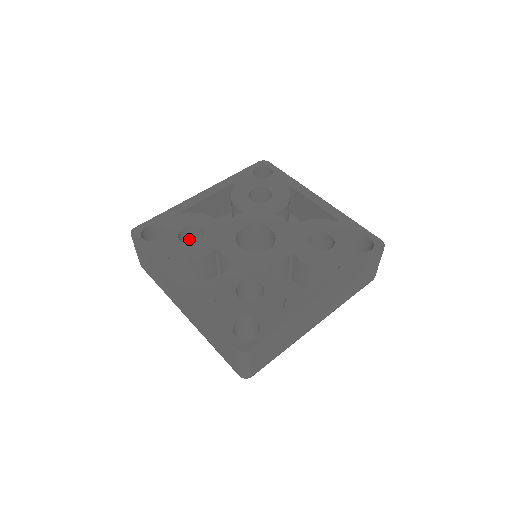
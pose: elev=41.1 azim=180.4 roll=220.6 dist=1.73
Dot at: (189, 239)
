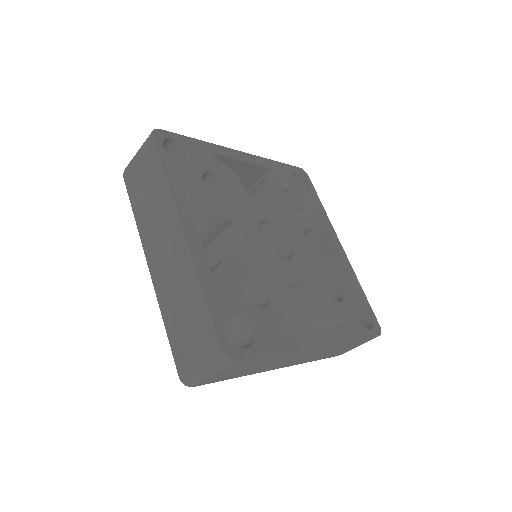
Dot at: occluded
